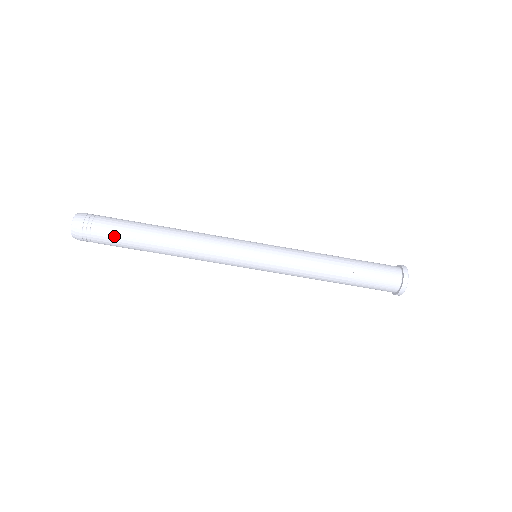
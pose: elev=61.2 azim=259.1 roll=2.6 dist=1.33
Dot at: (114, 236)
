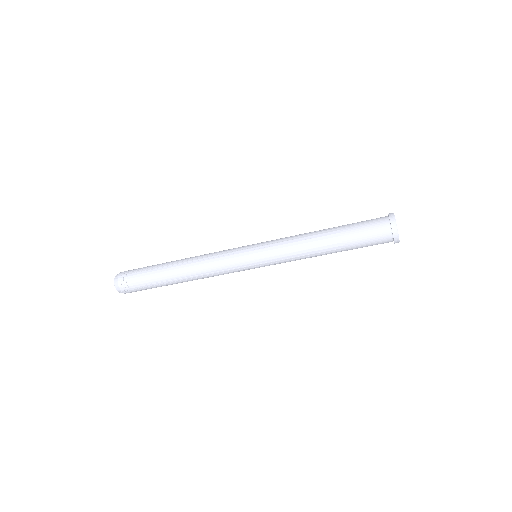
Dot at: (147, 287)
